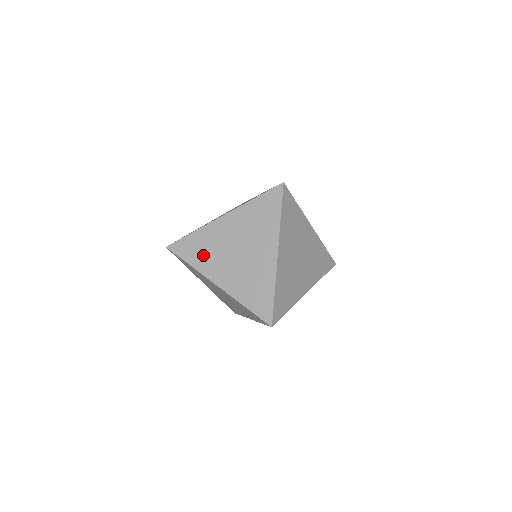
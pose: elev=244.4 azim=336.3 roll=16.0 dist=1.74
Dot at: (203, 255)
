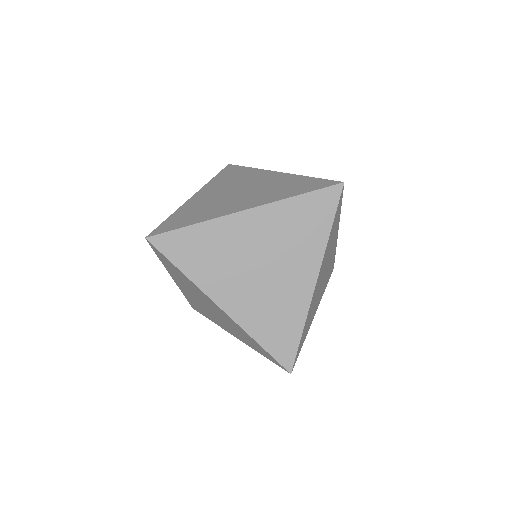
Dot at: (227, 179)
